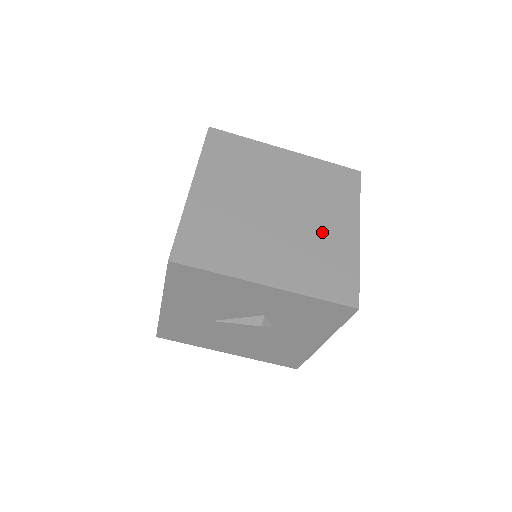
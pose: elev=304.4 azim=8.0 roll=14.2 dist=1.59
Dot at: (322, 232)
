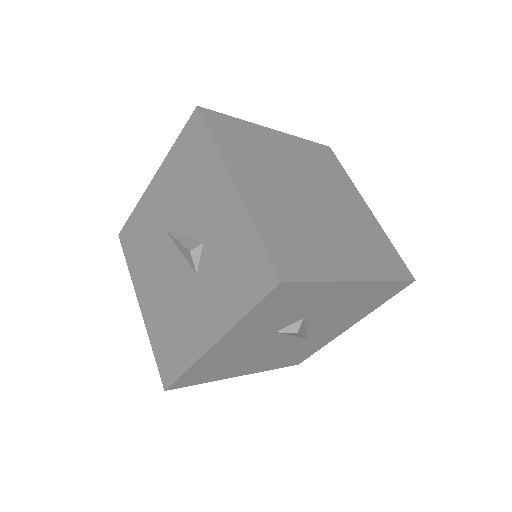
Dot at: (327, 239)
